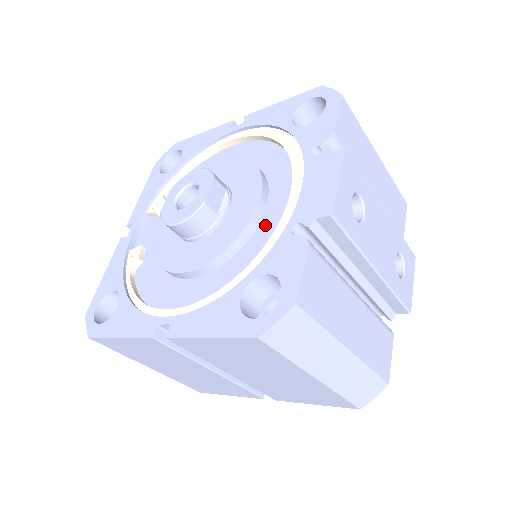
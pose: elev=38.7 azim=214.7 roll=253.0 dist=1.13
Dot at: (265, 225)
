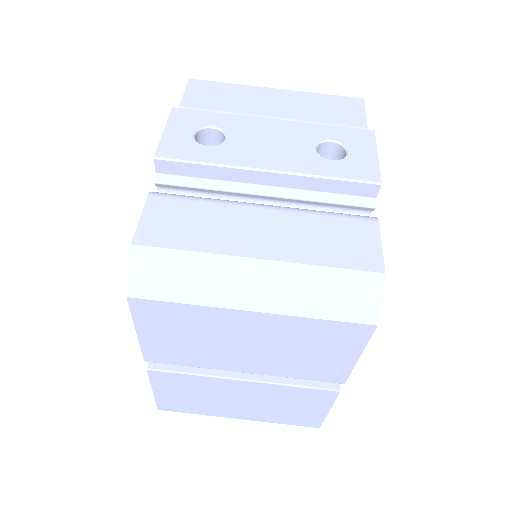
Dot at: occluded
